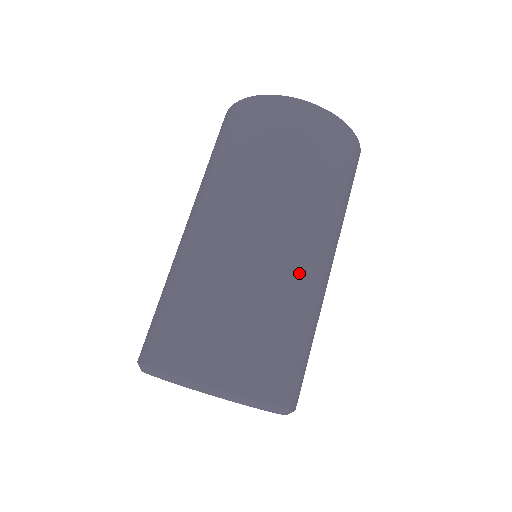
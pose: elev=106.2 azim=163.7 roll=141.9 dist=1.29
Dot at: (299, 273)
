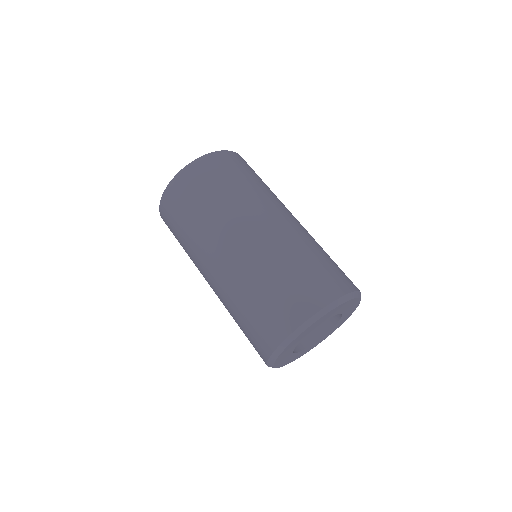
Dot at: (292, 228)
